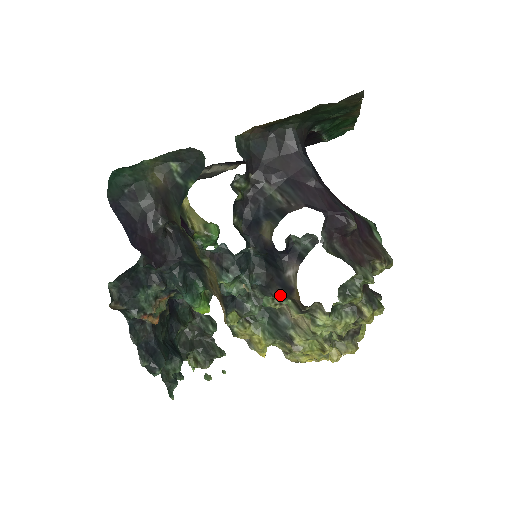
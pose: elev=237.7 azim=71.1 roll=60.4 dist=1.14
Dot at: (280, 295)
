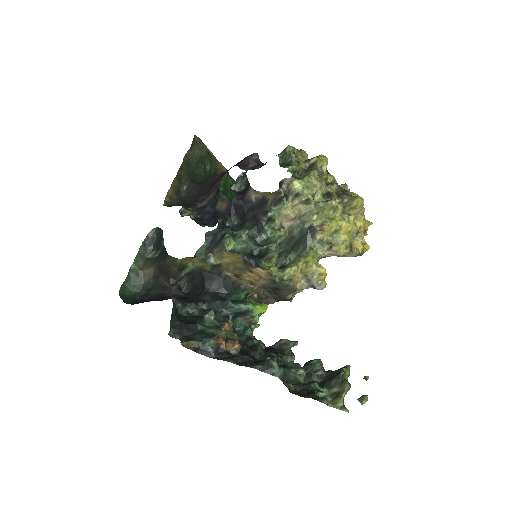
Dot at: (265, 211)
